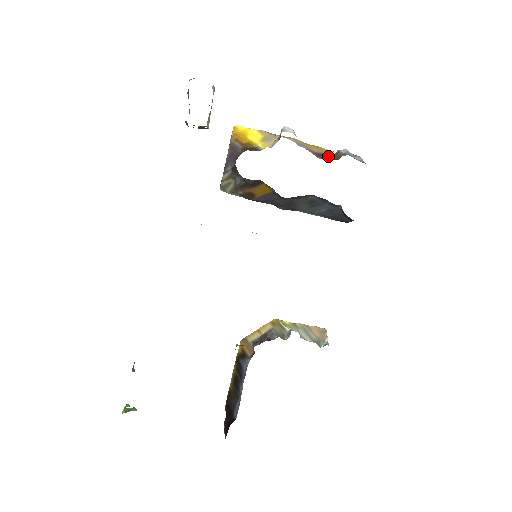
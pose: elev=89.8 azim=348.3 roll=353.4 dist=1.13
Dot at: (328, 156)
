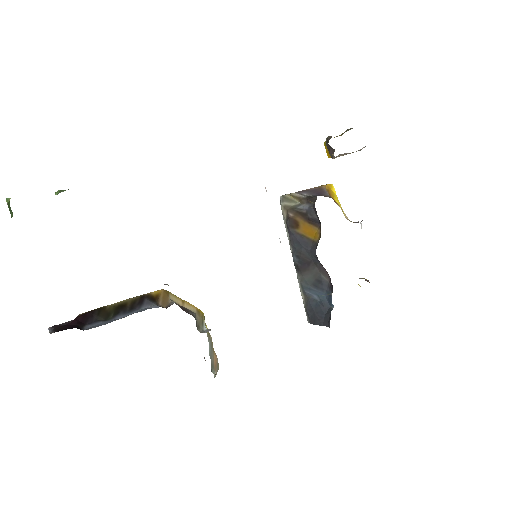
Dot at: occluded
